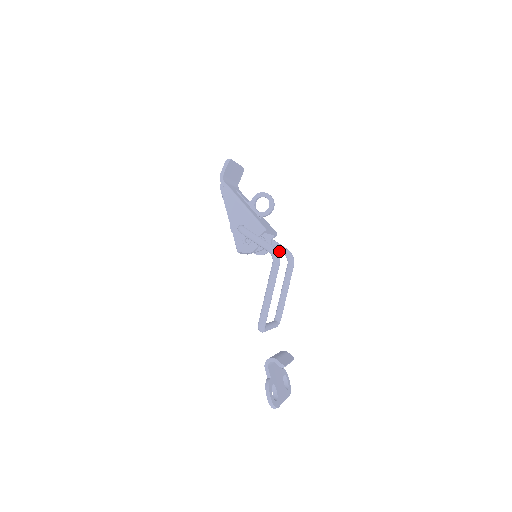
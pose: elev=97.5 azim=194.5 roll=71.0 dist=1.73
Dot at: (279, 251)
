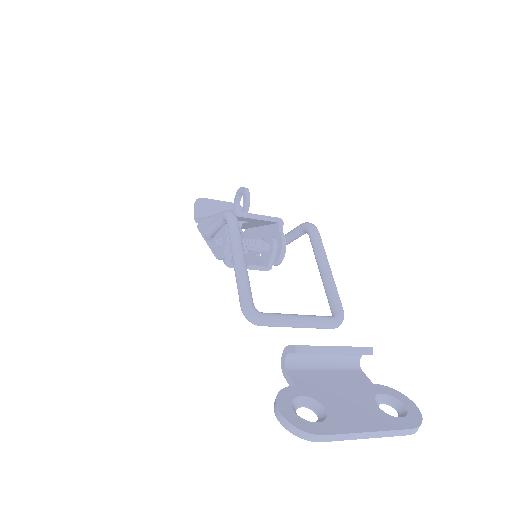
Dot at: (297, 235)
